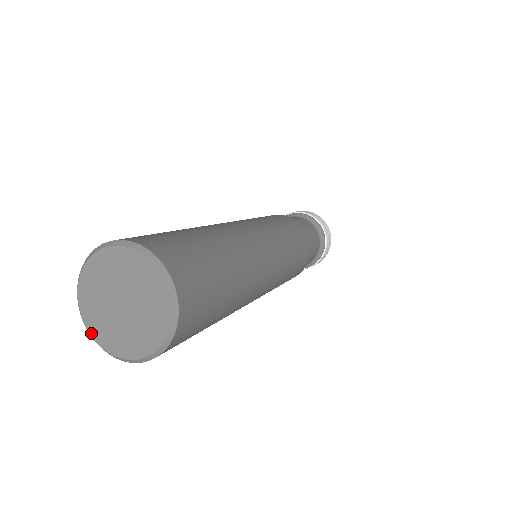
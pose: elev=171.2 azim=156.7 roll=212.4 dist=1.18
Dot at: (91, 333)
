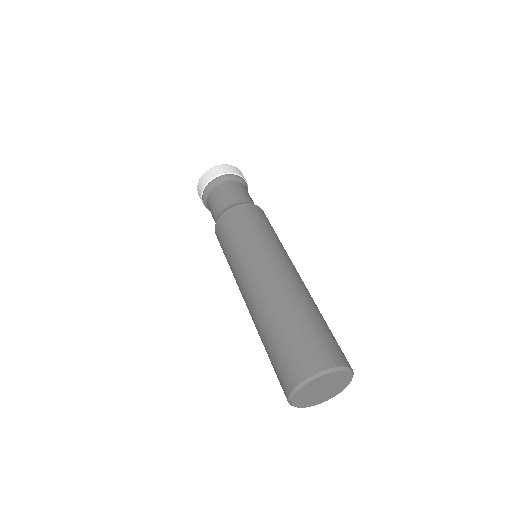
Dot at: (300, 407)
